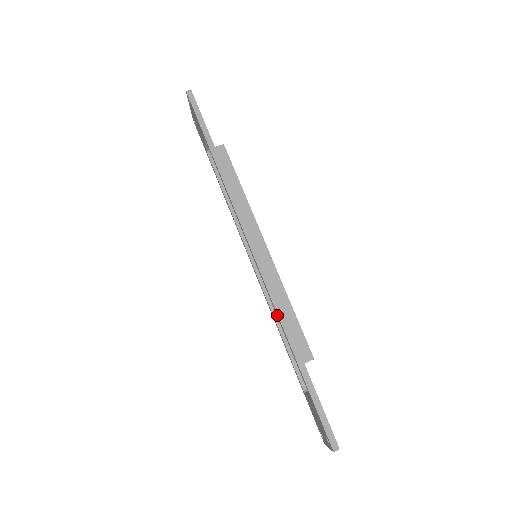
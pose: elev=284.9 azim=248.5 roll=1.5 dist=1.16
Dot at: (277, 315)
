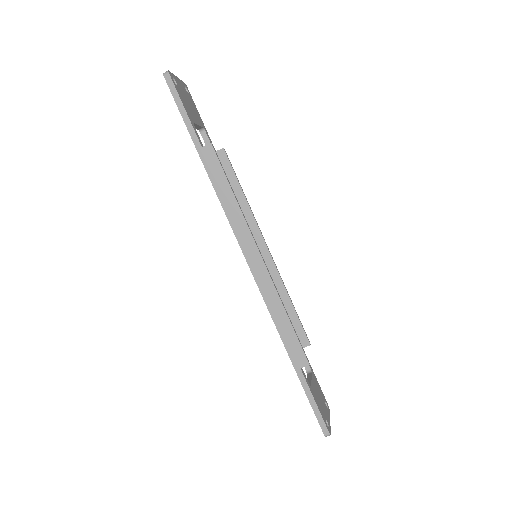
Dot at: (275, 325)
